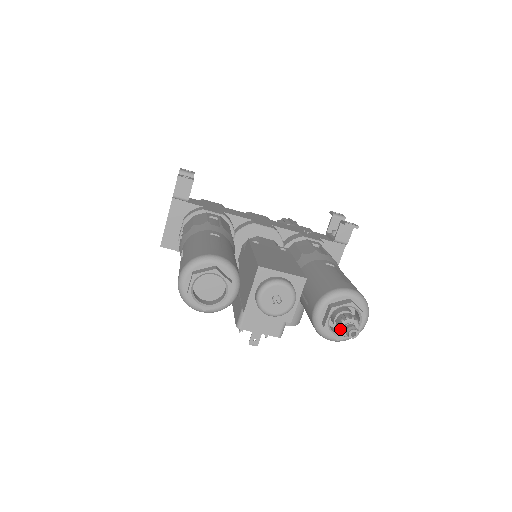
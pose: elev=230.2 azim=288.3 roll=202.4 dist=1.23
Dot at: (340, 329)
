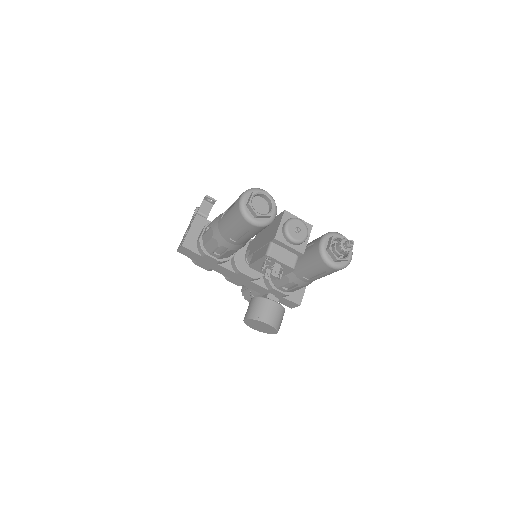
Dot at: (341, 244)
